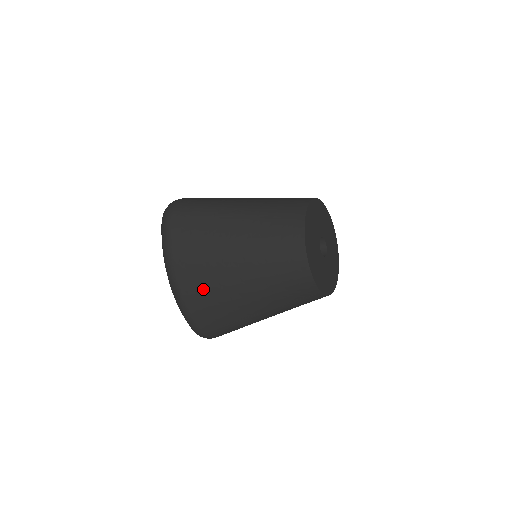
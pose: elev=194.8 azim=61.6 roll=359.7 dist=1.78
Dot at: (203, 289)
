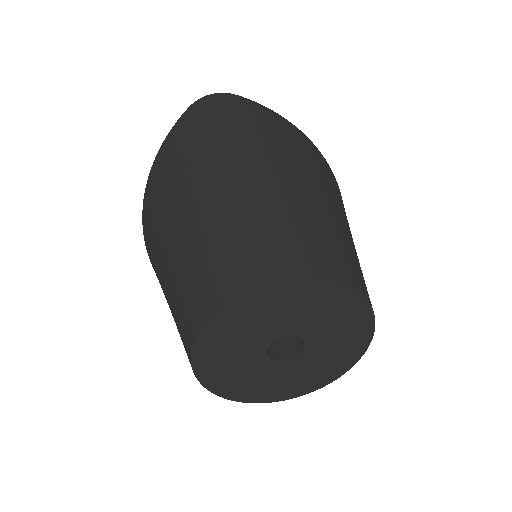
Dot at: (150, 226)
